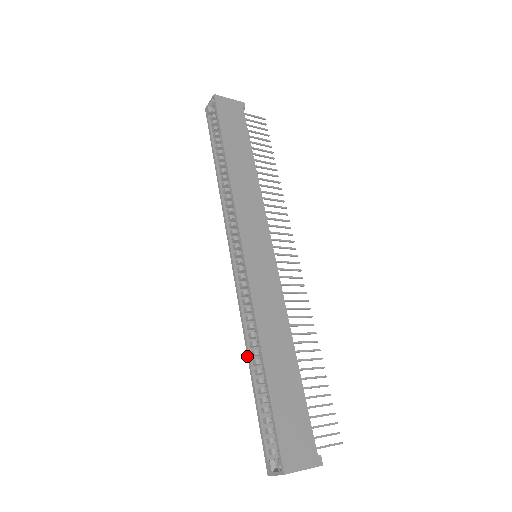
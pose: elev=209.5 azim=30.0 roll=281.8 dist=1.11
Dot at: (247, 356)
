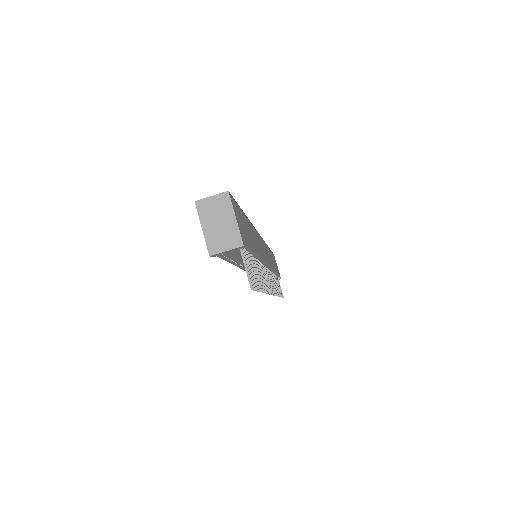
Dot at: occluded
